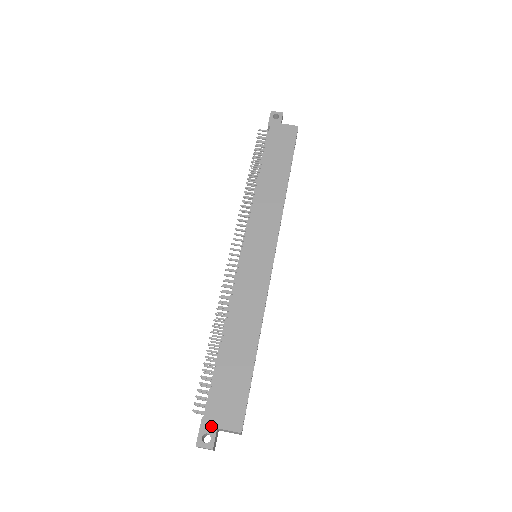
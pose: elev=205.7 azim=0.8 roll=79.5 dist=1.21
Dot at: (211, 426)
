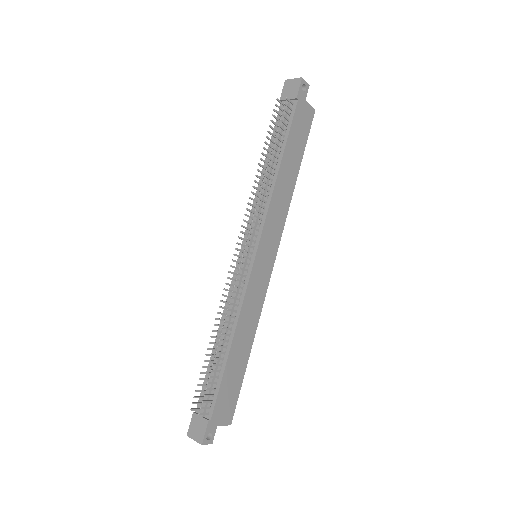
Dot at: (214, 426)
